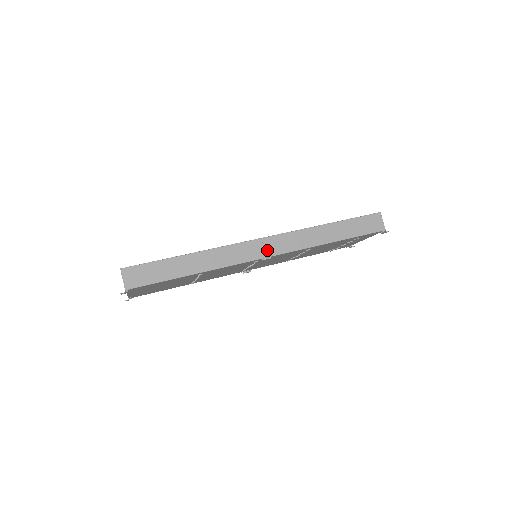
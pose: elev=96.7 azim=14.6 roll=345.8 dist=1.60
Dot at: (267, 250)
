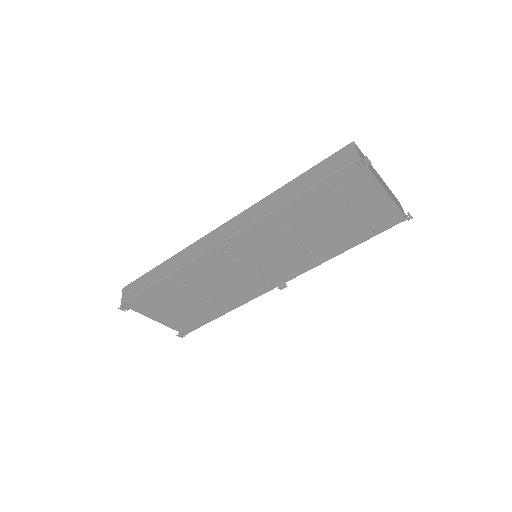
Dot at: (224, 235)
